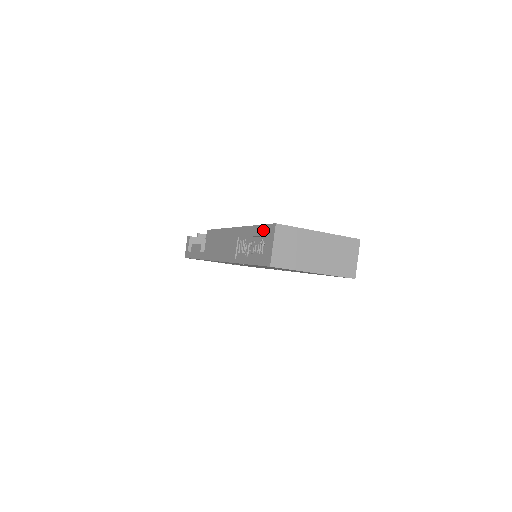
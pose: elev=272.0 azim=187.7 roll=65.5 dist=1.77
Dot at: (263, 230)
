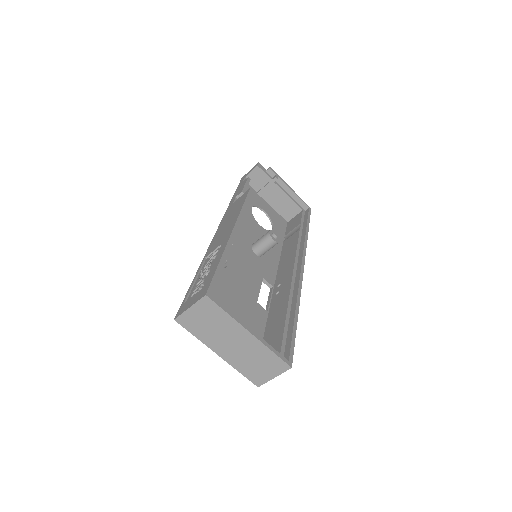
Dot at: (209, 279)
